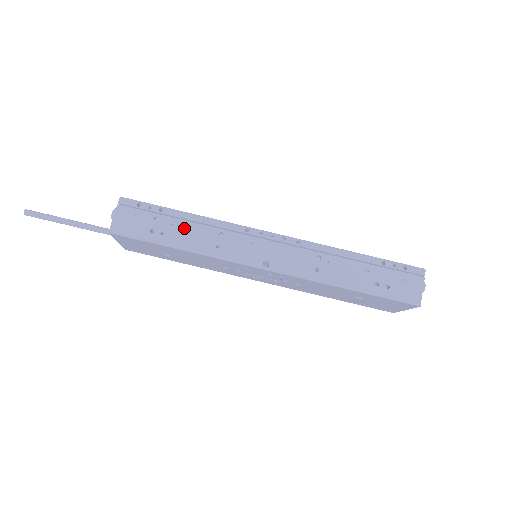
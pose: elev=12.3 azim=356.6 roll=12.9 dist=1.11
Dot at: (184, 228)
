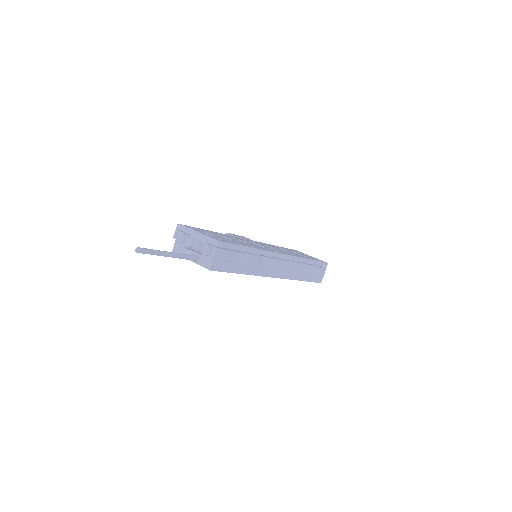
Dot at: (248, 259)
